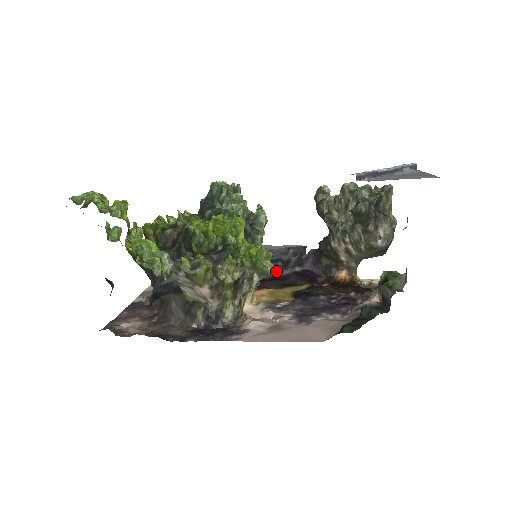
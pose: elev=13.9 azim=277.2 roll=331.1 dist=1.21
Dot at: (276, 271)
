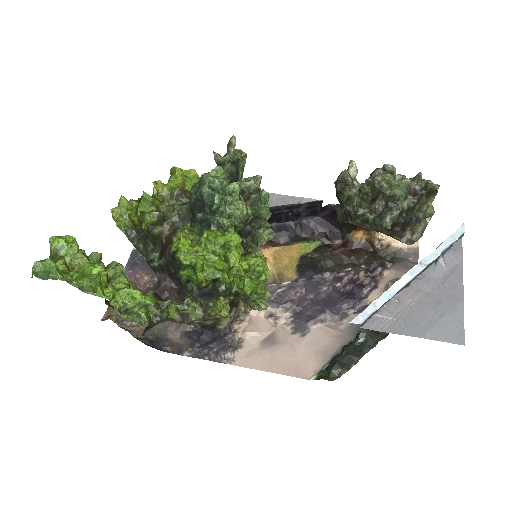
Dot at: (286, 219)
